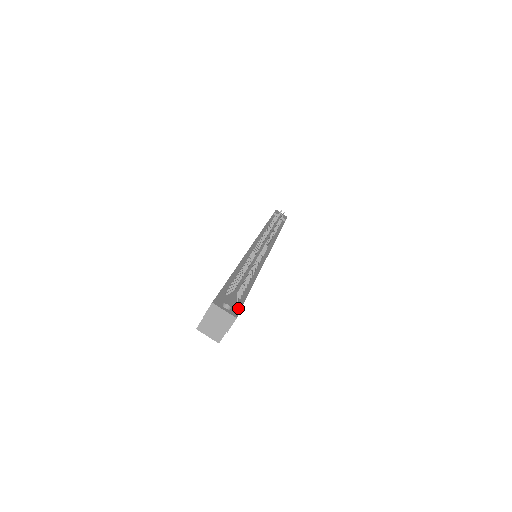
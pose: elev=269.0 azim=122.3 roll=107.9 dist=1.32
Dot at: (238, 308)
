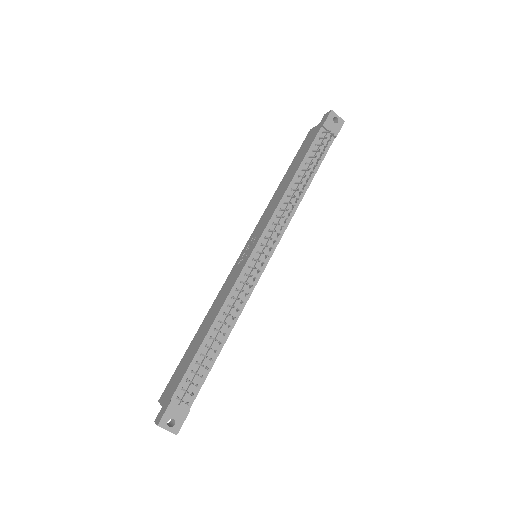
Dot at: (183, 419)
